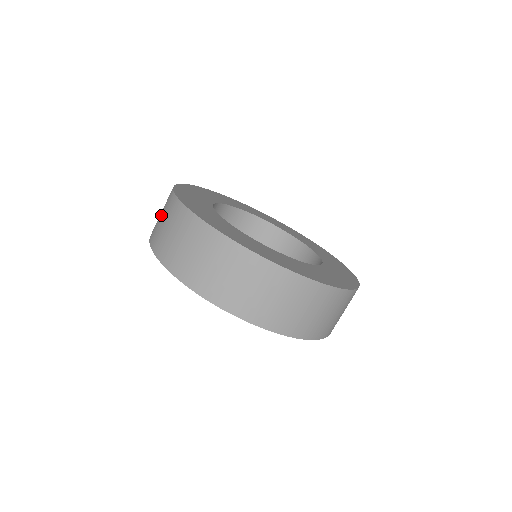
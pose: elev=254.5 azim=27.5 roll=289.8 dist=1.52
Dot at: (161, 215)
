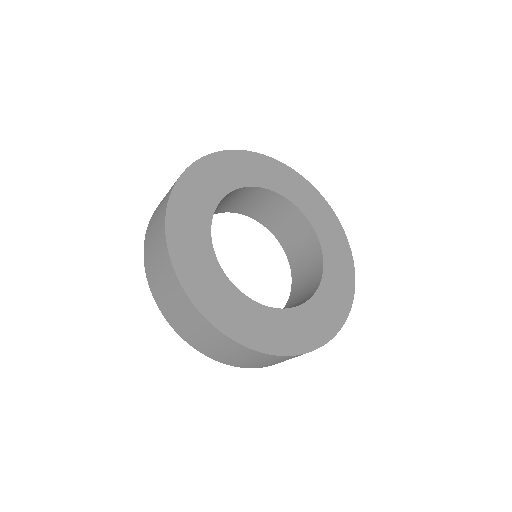
Dot at: (158, 210)
